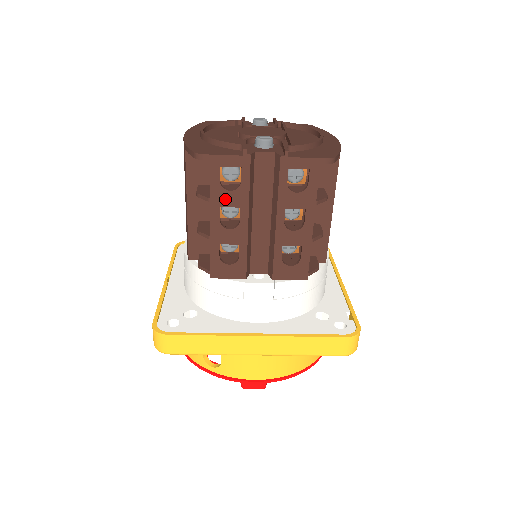
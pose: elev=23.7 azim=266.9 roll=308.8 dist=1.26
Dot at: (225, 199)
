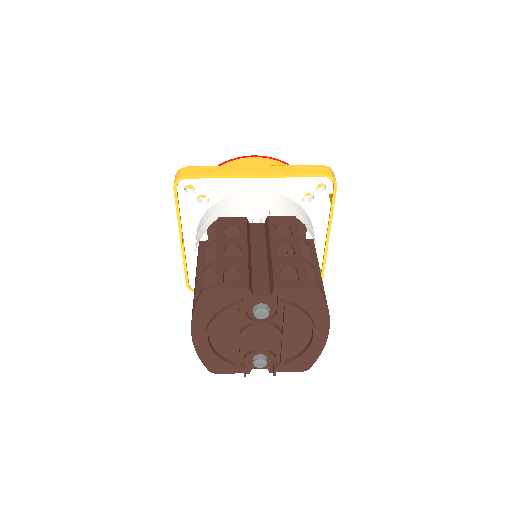
Dot at: occluded
